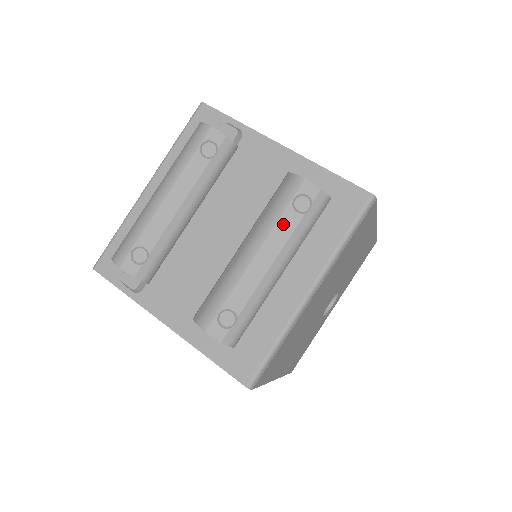
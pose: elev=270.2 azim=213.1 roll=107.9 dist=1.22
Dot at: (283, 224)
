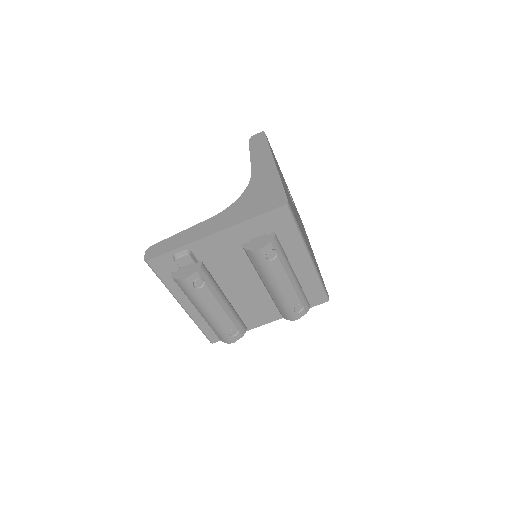
Dot at: (275, 269)
